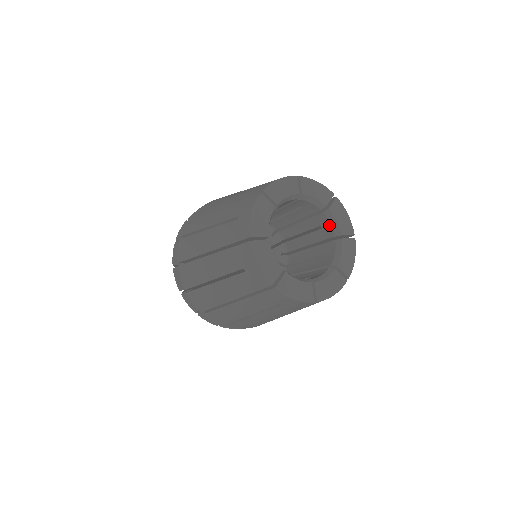
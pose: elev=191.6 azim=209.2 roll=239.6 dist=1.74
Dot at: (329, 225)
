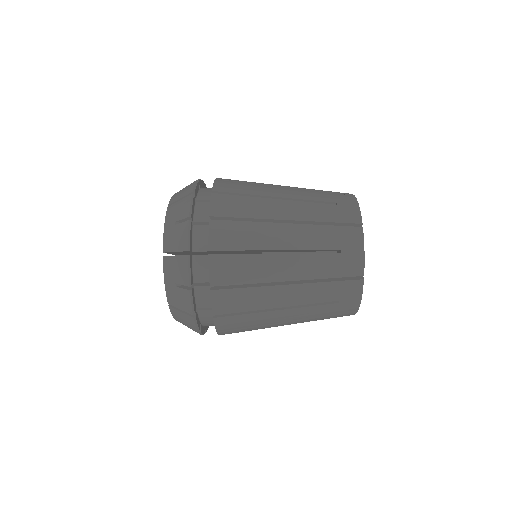
Dot at: occluded
